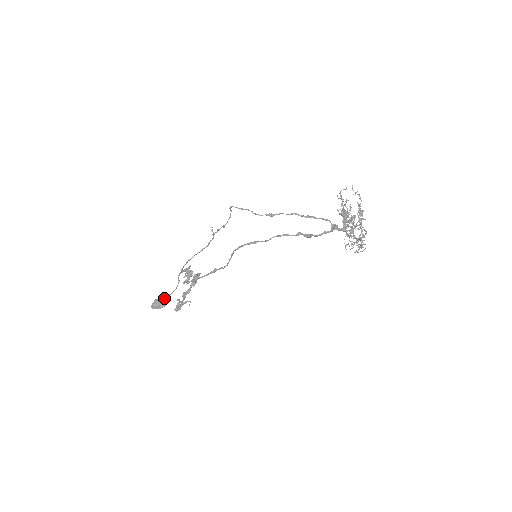
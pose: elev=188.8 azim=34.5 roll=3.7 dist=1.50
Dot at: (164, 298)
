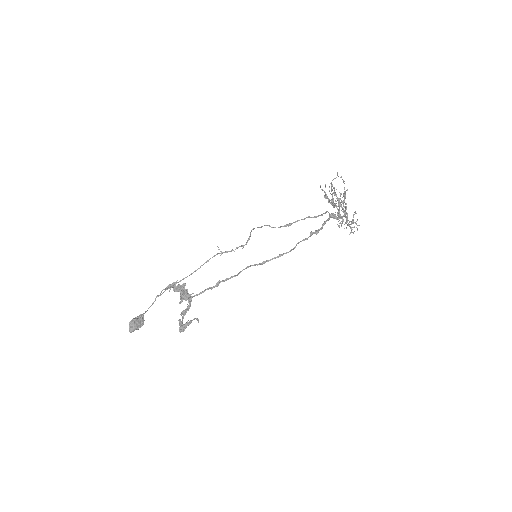
Dot at: (140, 317)
